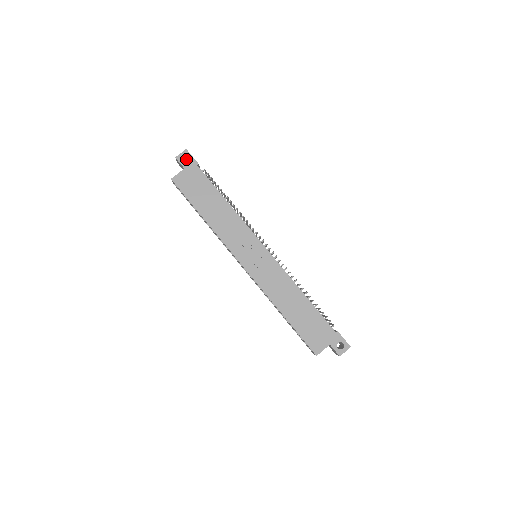
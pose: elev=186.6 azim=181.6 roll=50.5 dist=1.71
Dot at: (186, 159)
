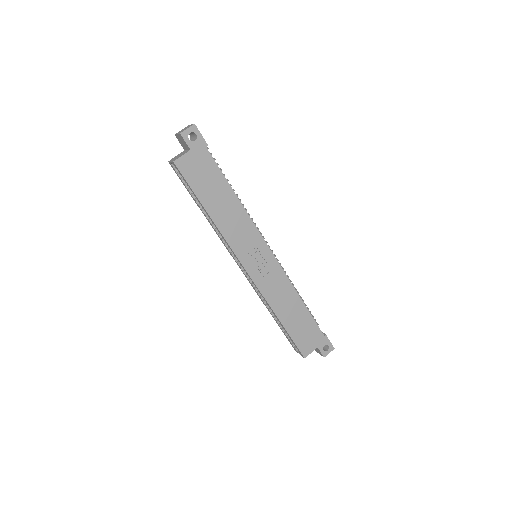
Dot at: occluded
